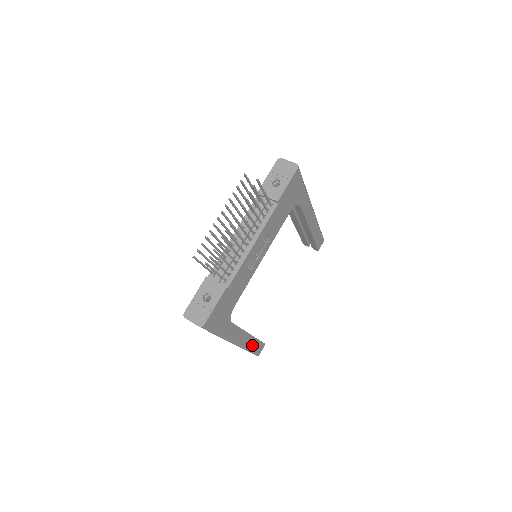
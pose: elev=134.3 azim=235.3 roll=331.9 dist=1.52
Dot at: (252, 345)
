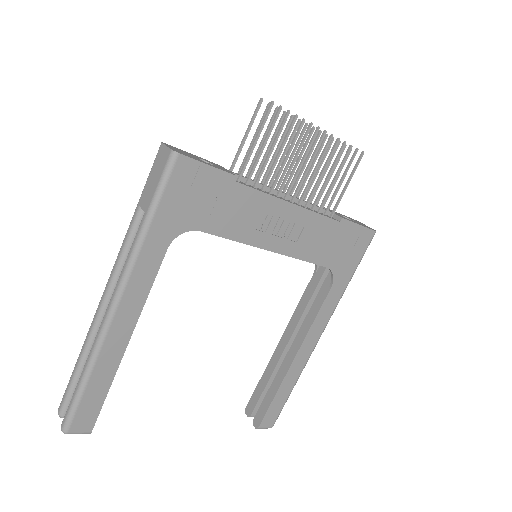
Dot at: (99, 376)
